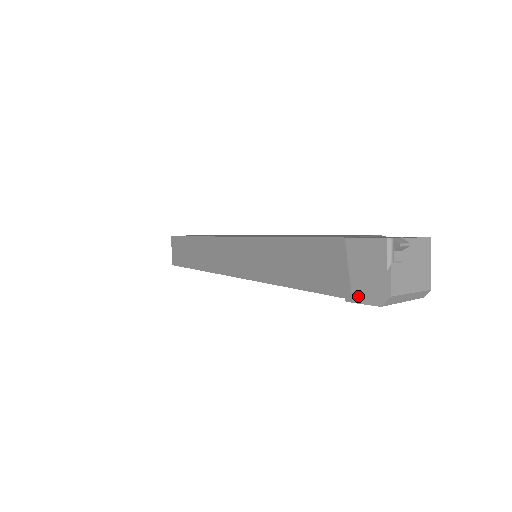
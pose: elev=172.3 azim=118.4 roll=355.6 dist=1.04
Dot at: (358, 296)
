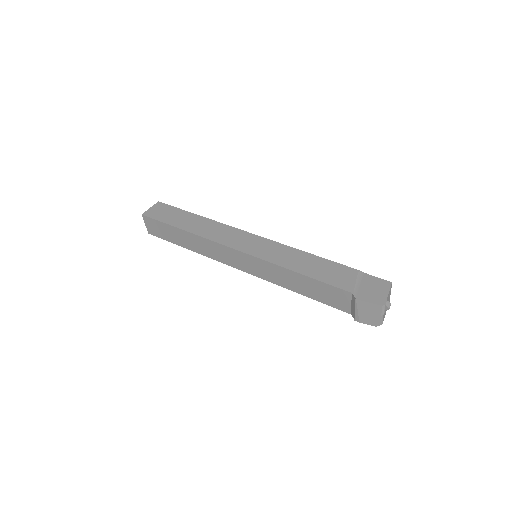
Dot at: (363, 321)
